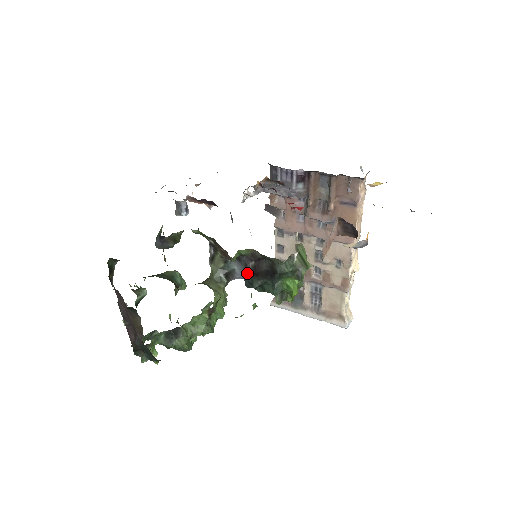
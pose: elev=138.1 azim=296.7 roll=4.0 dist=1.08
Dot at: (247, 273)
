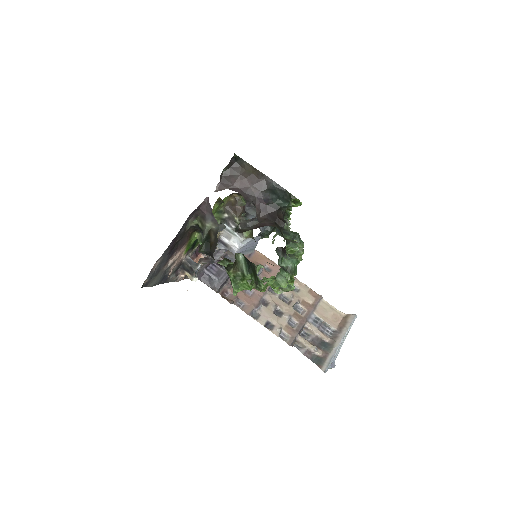
Dot at: occluded
